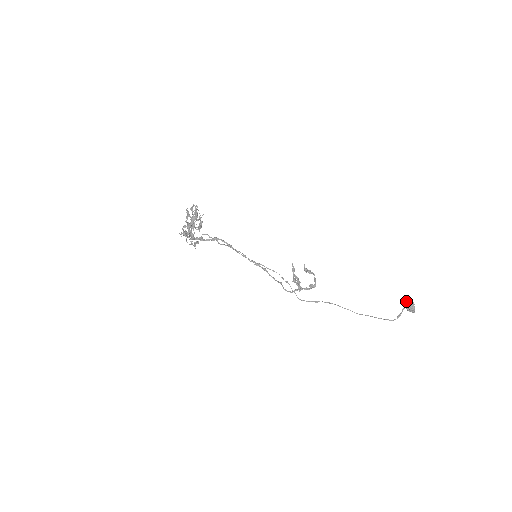
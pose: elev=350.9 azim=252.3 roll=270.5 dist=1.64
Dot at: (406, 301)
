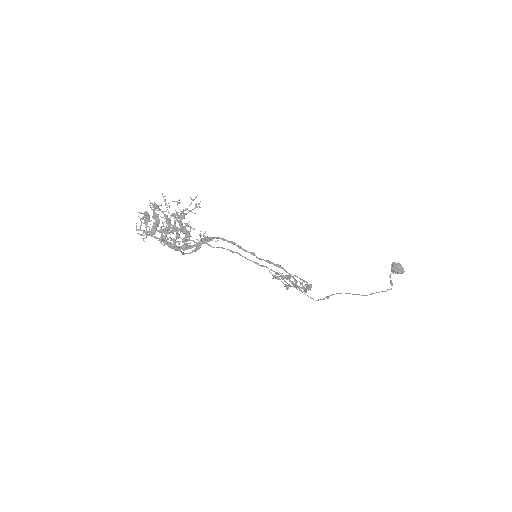
Dot at: (393, 264)
